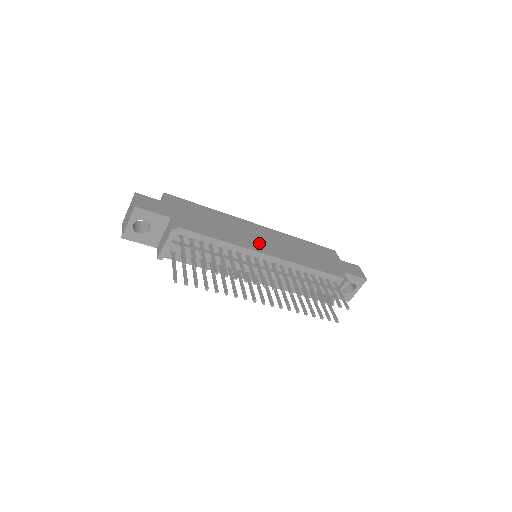
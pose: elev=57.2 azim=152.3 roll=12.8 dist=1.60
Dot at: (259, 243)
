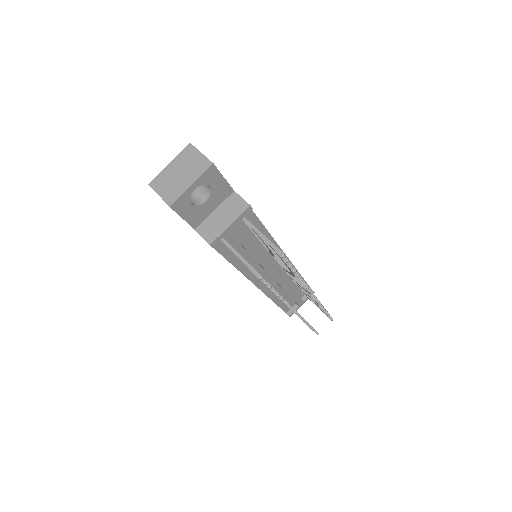
Dot at: occluded
